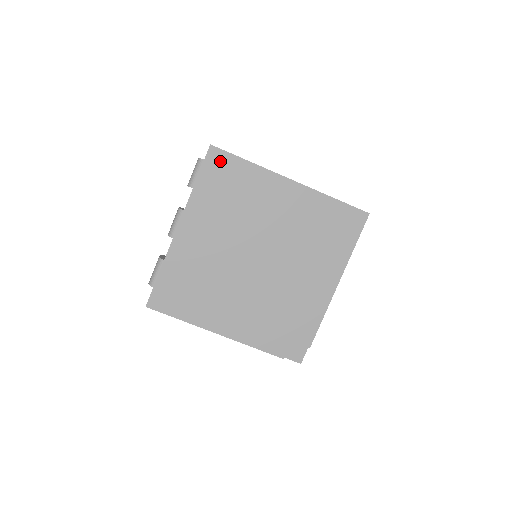
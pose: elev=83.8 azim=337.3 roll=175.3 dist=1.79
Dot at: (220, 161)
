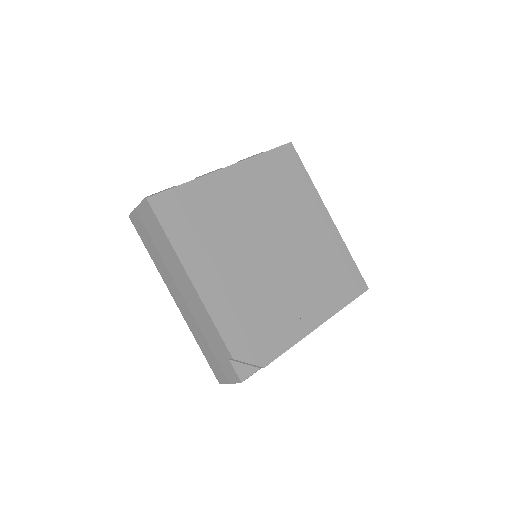
Dot at: (290, 157)
